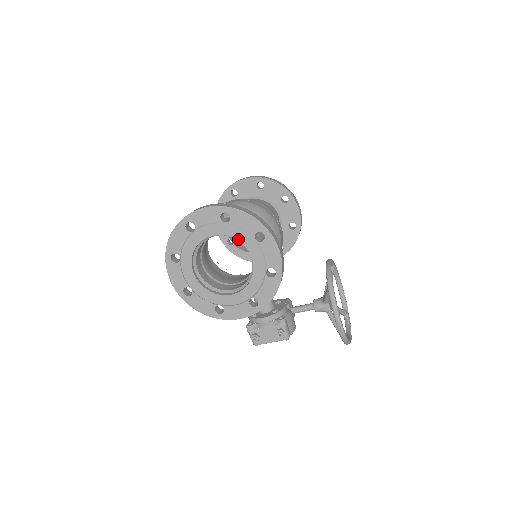
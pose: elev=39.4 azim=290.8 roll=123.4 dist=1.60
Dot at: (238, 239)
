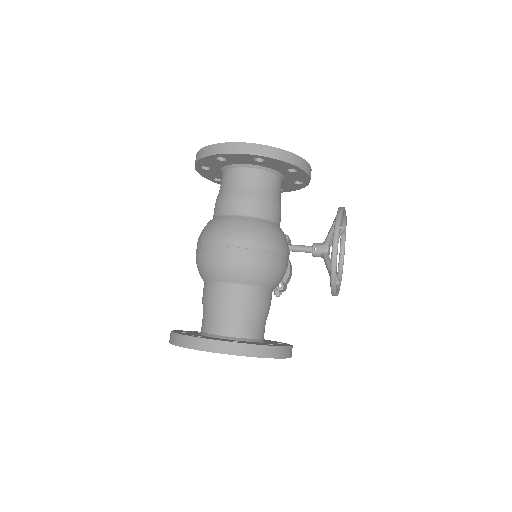
Dot at: occluded
